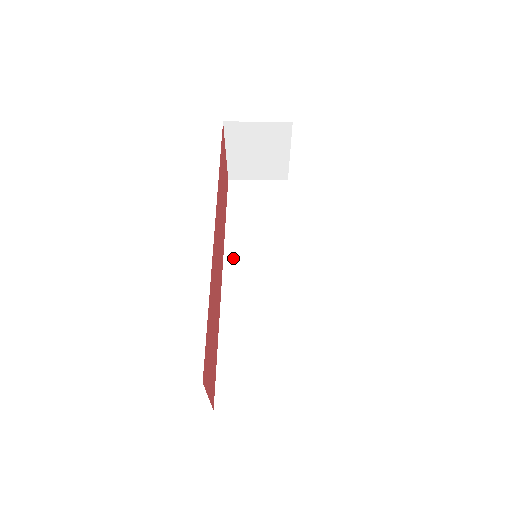
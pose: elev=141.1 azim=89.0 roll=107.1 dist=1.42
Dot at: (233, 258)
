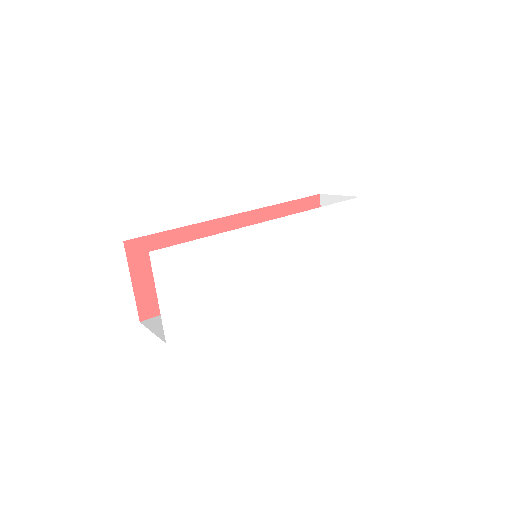
Dot at: occluded
